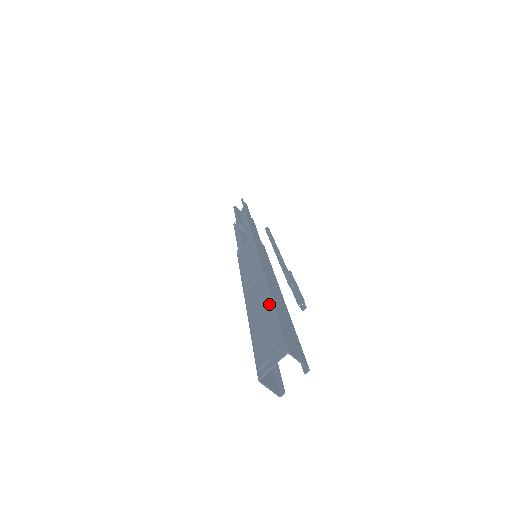
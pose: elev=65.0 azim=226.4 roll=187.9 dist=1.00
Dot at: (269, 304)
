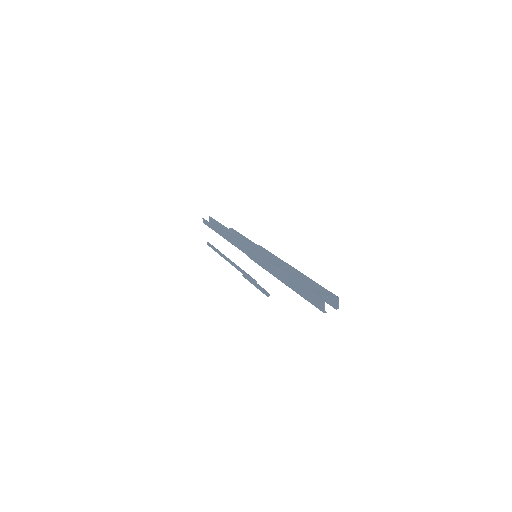
Dot at: (310, 279)
